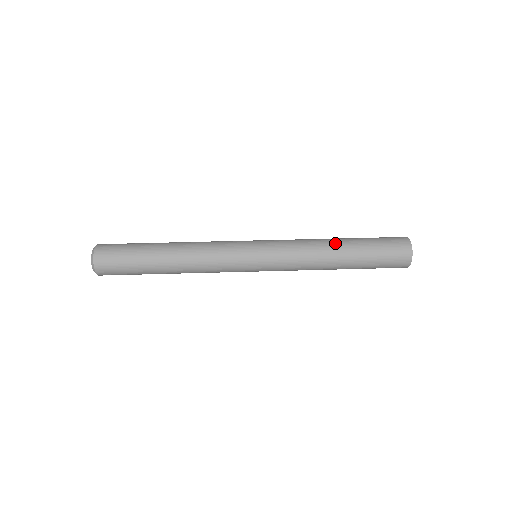
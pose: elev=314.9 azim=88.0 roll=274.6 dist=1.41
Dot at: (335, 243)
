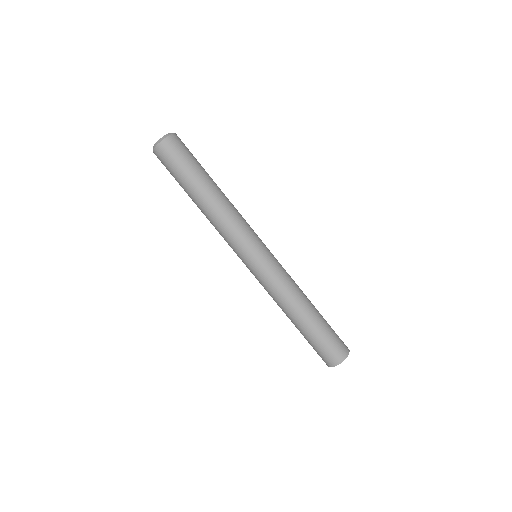
Dot at: (308, 305)
